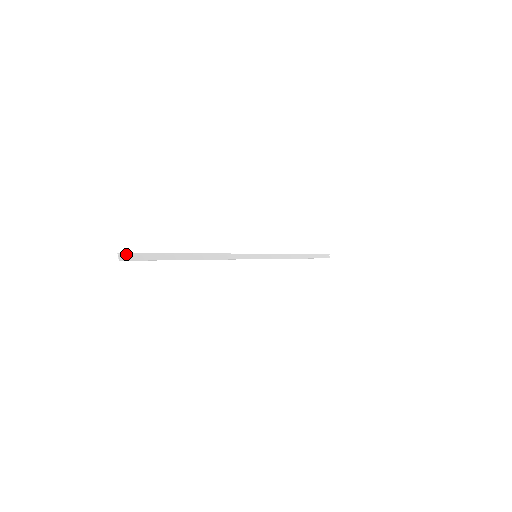
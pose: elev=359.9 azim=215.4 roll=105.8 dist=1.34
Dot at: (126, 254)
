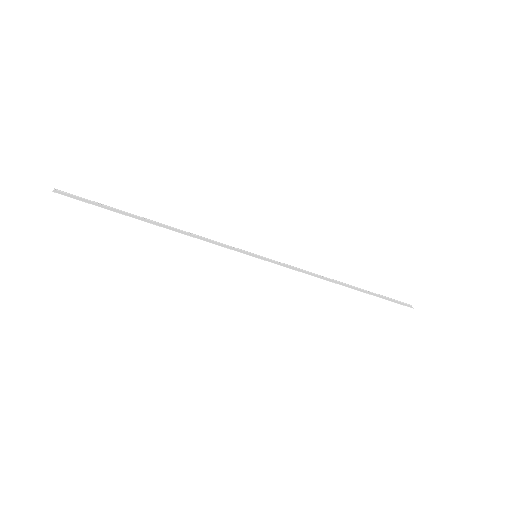
Dot at: (63, 192)
